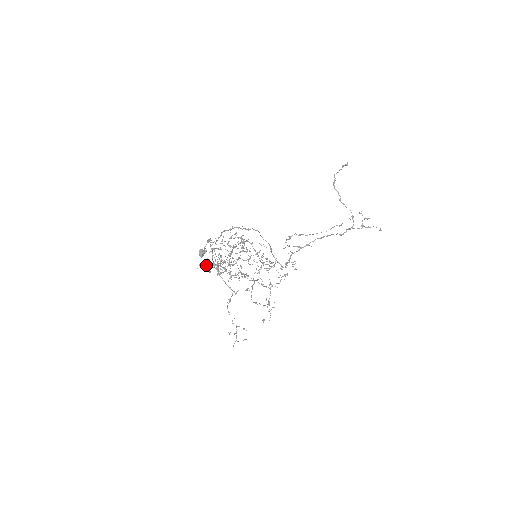
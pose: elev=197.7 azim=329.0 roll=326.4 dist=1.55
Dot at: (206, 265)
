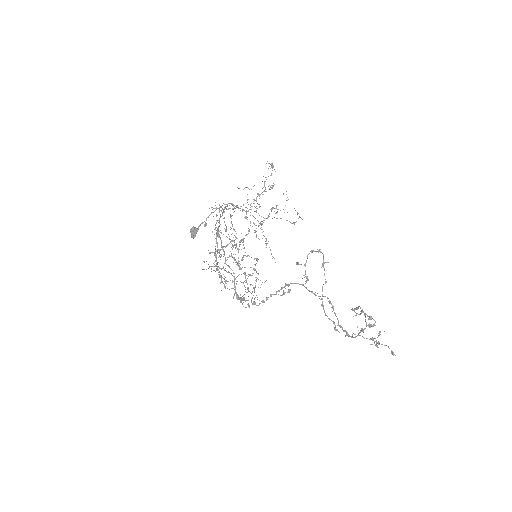
Dot at: (224, 204)
